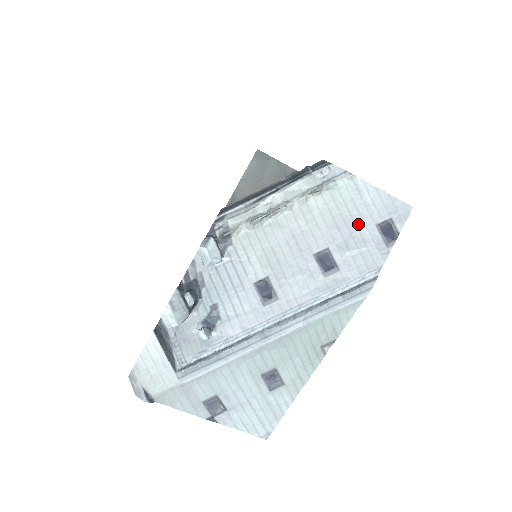
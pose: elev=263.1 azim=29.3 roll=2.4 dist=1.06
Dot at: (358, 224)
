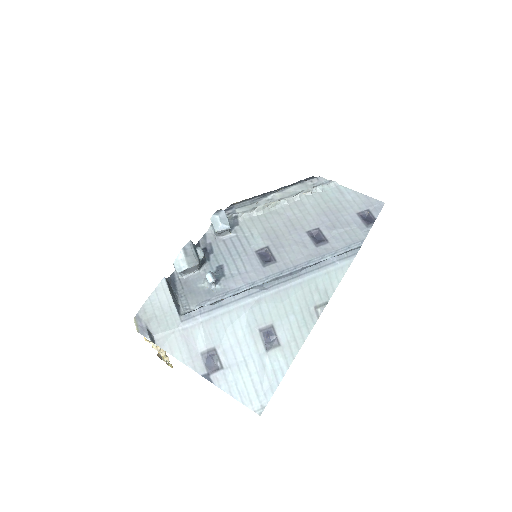
Dot at: (342, 213)
